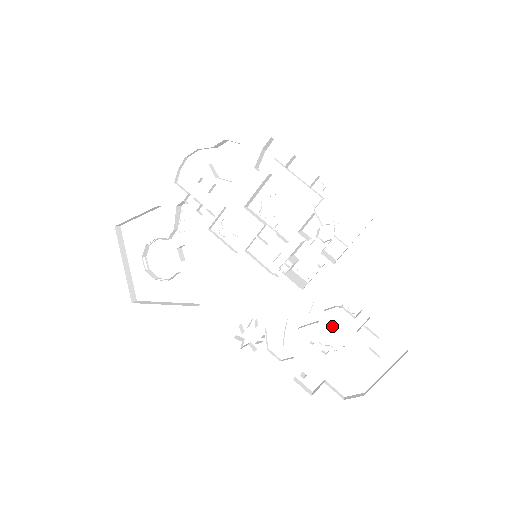
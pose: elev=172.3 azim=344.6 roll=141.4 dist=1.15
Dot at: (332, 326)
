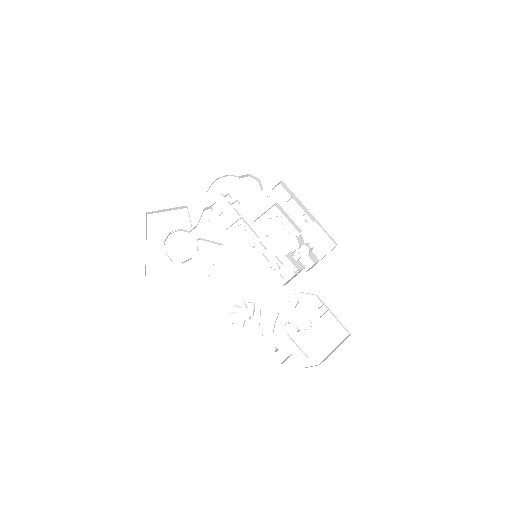
Dot at: (304, 312)
